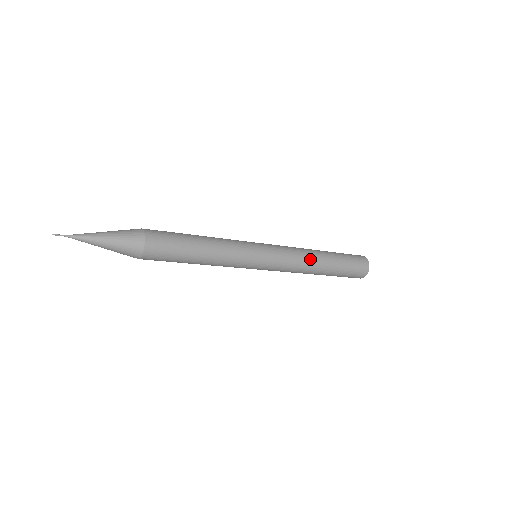
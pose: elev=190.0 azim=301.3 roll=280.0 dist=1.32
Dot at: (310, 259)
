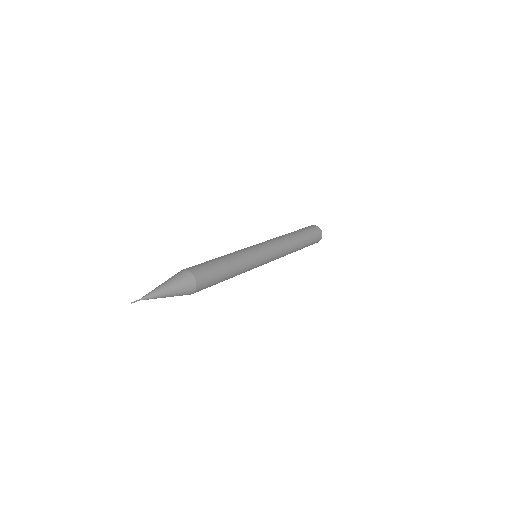
Dot at: (290, 244)
